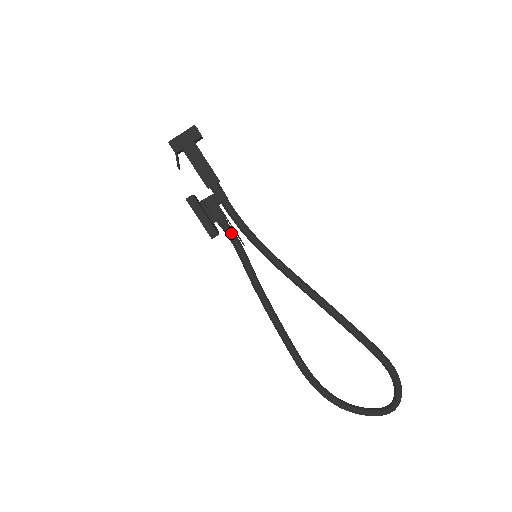
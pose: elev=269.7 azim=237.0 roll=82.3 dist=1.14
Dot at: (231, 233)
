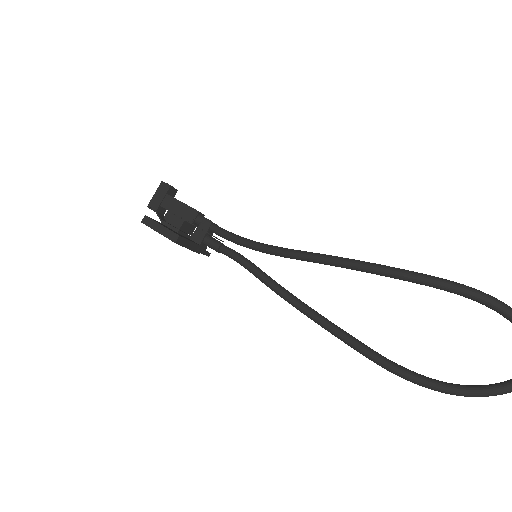
Dot at: (229, 251)
